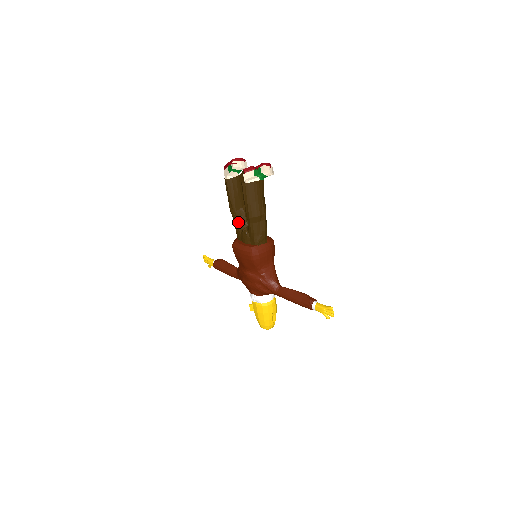
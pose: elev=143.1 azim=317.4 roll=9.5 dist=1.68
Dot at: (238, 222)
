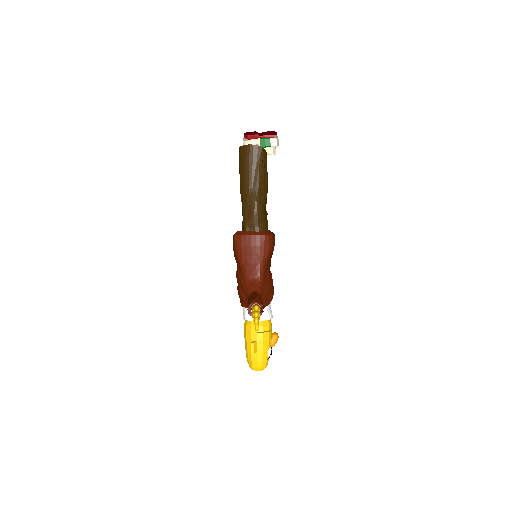
Dot at: occluded
